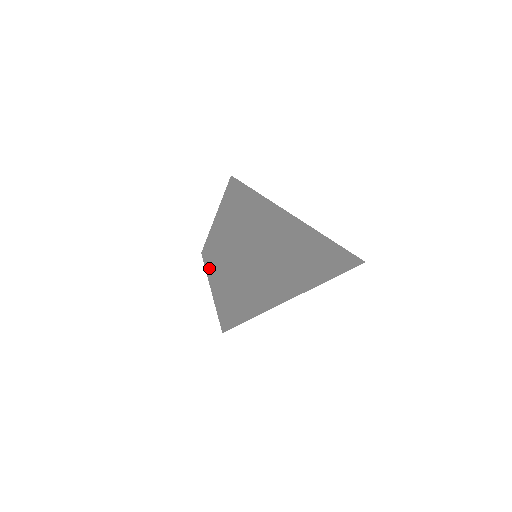
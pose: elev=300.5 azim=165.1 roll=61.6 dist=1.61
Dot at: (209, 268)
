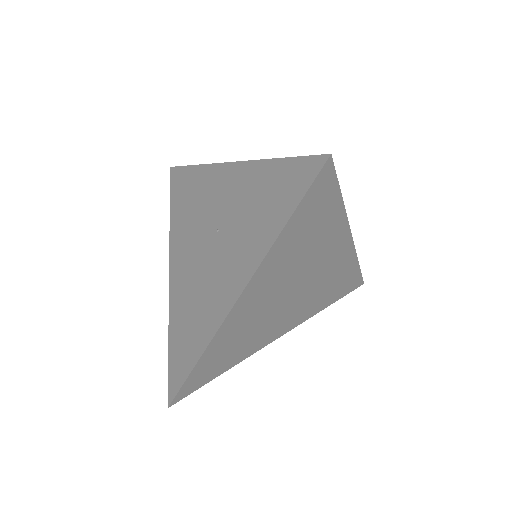
Dot at: (303, 203)
